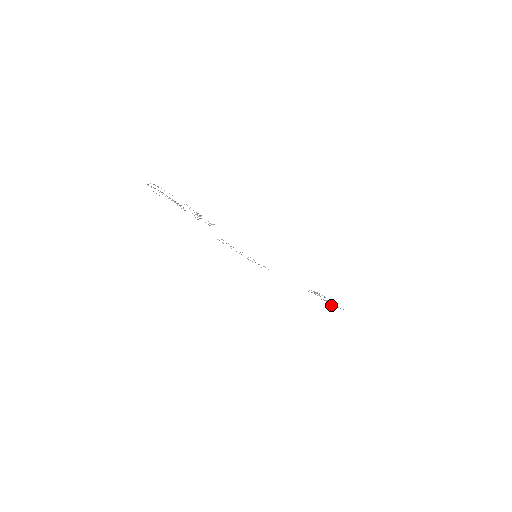
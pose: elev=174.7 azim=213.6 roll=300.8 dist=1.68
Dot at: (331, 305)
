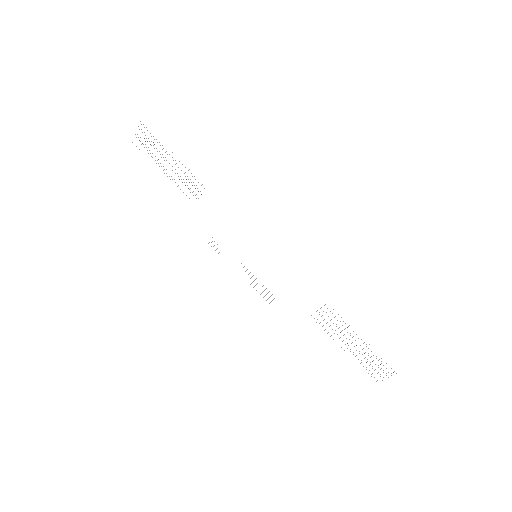
Dot at: occluded
